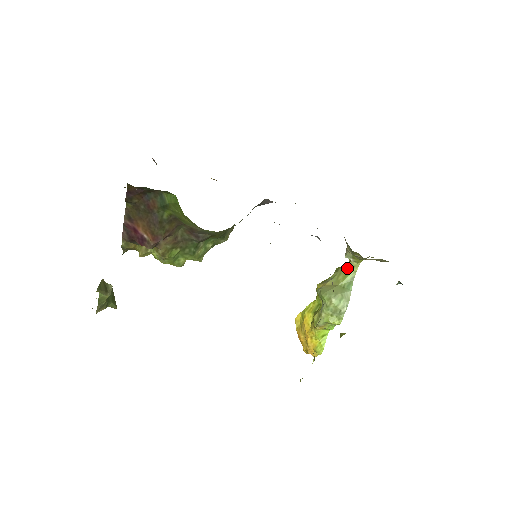
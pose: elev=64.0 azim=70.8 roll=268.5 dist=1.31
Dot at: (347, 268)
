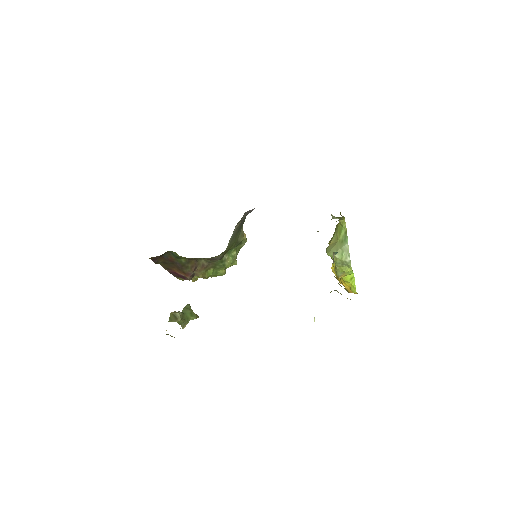
Dot at: (339, 225)
